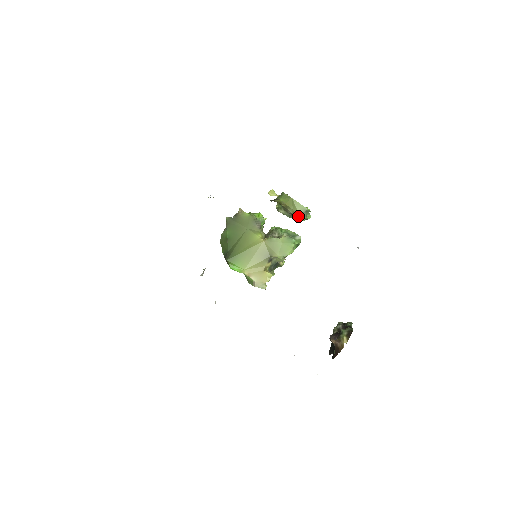
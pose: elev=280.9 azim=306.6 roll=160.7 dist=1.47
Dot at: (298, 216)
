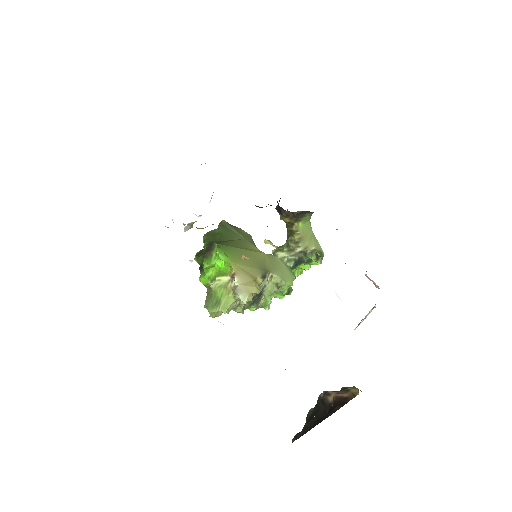
Dot at: (313, 251)
